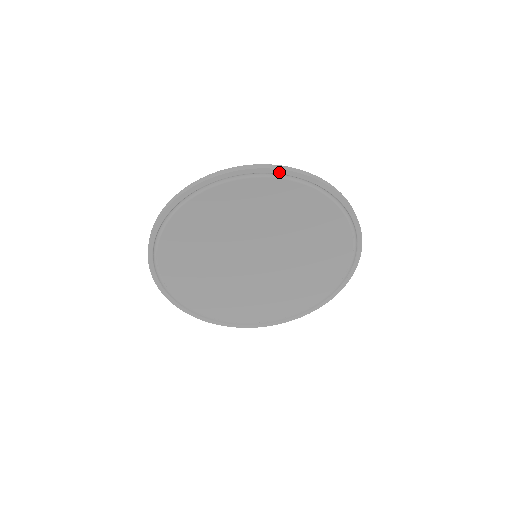
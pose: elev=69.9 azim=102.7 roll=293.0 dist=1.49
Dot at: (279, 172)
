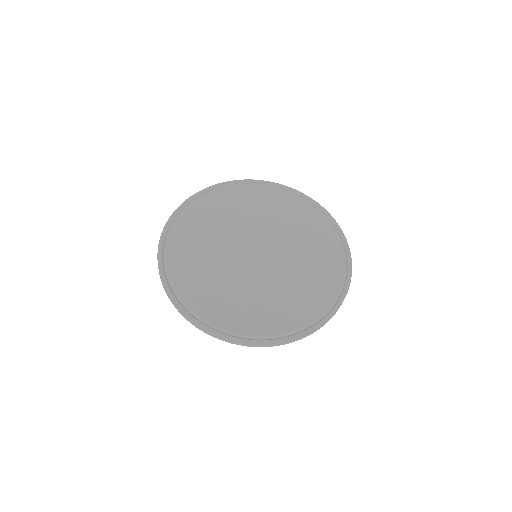
Dot at: (226, 184)
